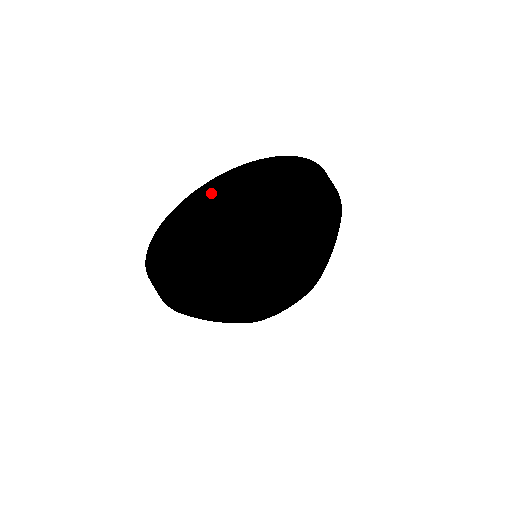
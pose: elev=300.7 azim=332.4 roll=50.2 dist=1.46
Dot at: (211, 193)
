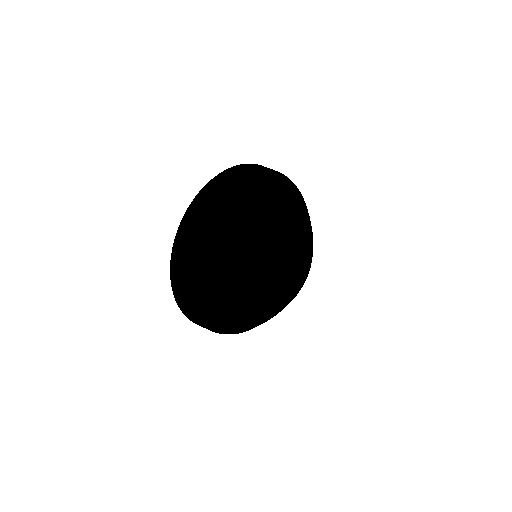
Dot at: (178, 256)
